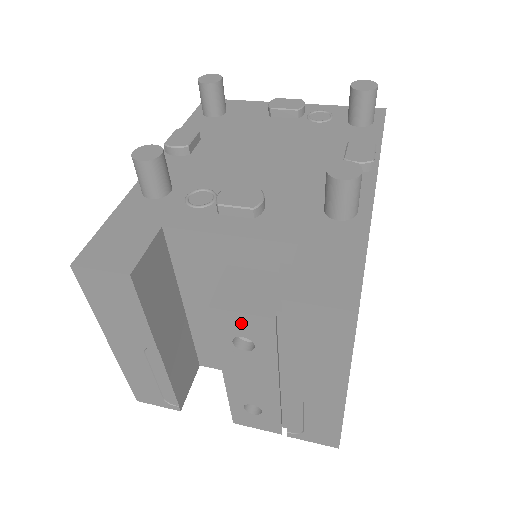
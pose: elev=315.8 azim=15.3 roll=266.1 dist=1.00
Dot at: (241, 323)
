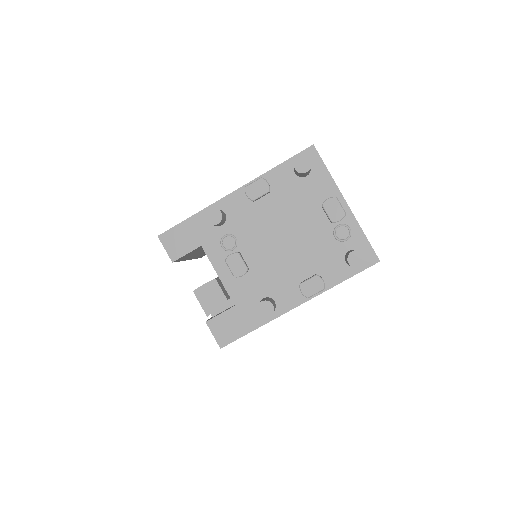
Dot at: occluded
